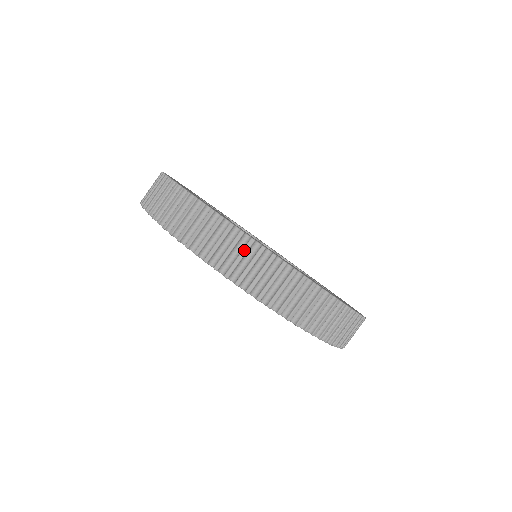
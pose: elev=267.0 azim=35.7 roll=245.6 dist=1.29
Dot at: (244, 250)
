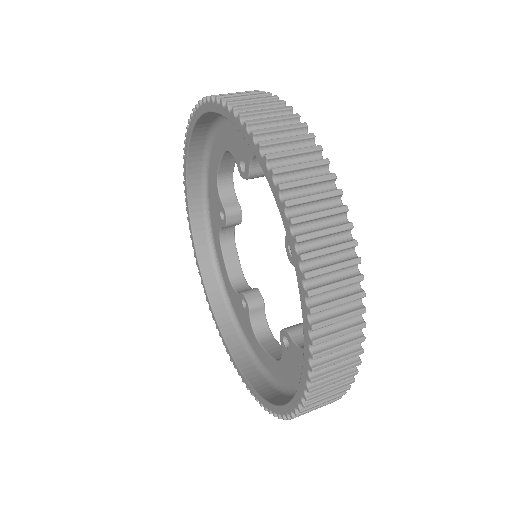
Dot at: (291, 125)
